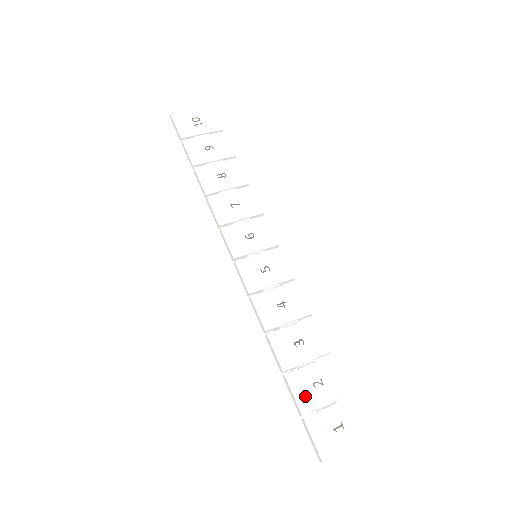
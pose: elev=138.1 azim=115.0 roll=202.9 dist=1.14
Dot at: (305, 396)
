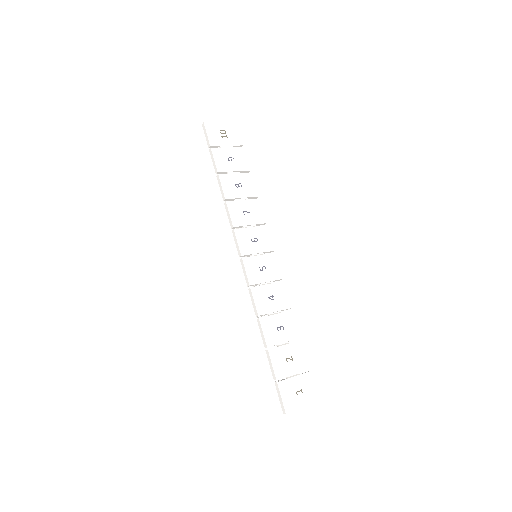
Dot at: (280, 367)
